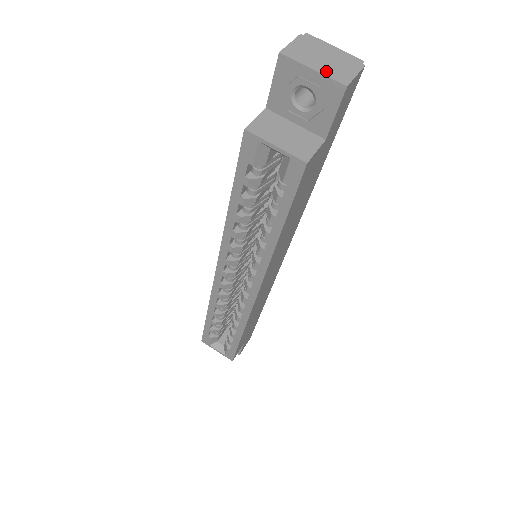
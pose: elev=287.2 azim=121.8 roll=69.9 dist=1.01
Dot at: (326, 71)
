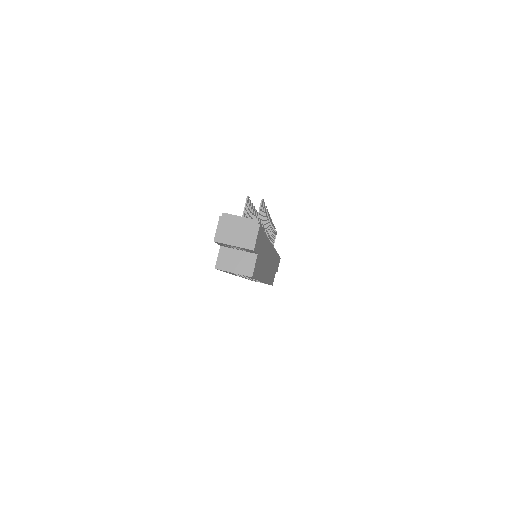
Dot at: (240, 243)
